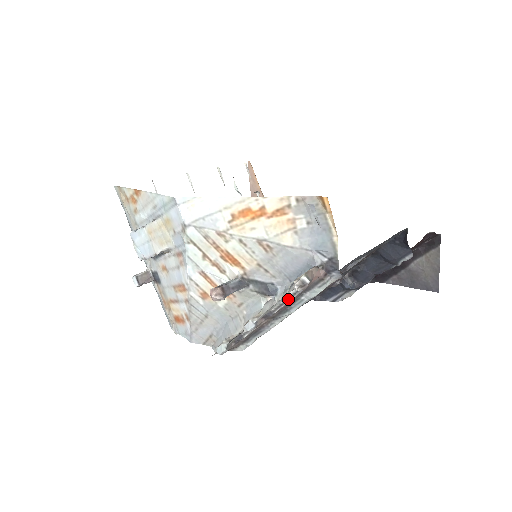
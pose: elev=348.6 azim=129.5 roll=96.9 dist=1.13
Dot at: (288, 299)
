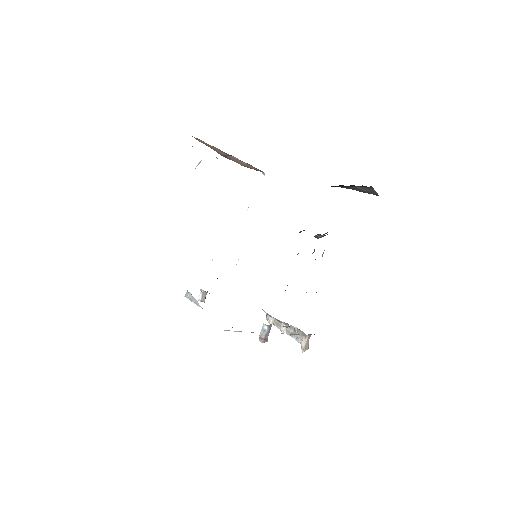
Dot at: occluded
